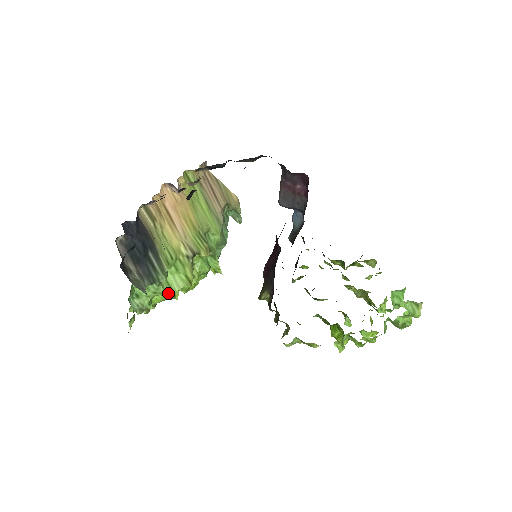
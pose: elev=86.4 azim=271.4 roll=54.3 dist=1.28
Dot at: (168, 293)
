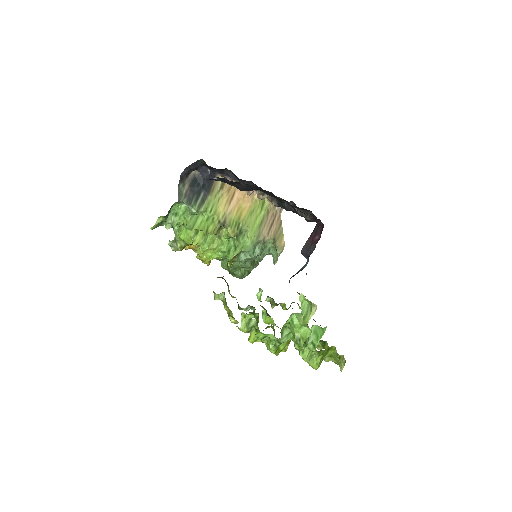
Dot at: (190, 224)
